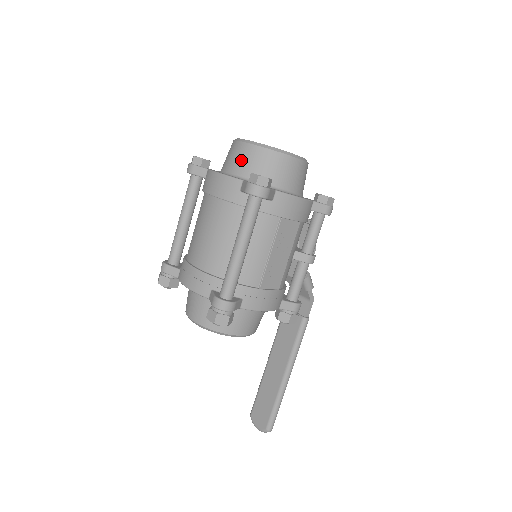
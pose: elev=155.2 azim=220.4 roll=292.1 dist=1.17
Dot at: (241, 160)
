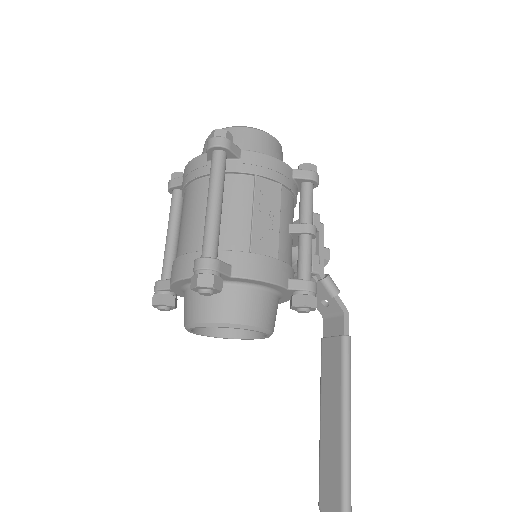
Dot at: occluded
